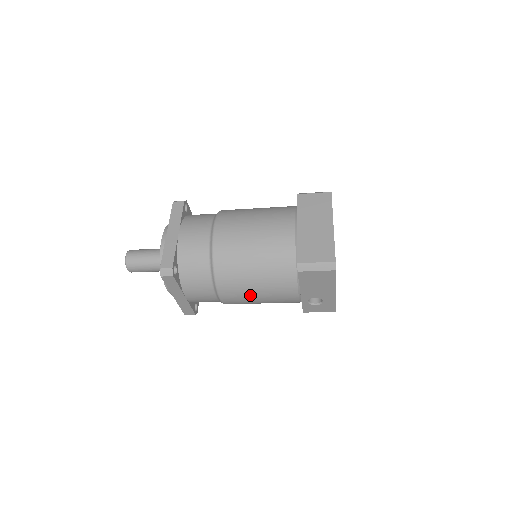
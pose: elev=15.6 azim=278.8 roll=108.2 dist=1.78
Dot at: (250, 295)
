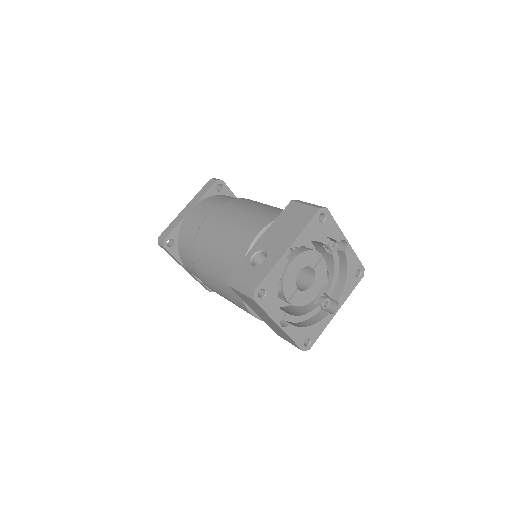
Dot at: occluded
